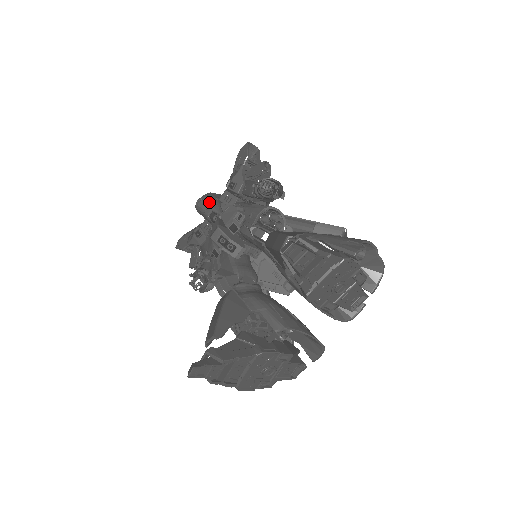
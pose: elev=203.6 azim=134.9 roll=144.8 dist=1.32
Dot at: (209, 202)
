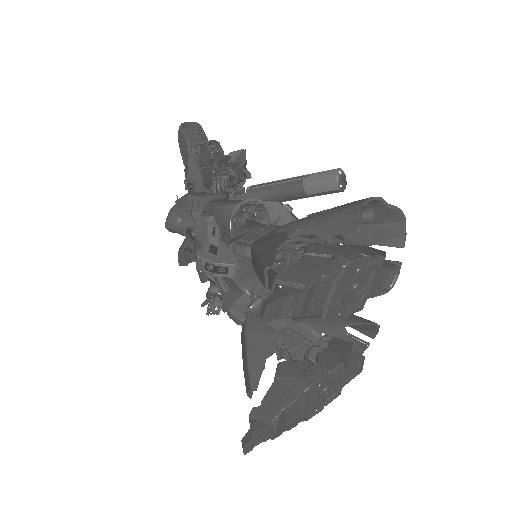
Dot at: (177, 219)
